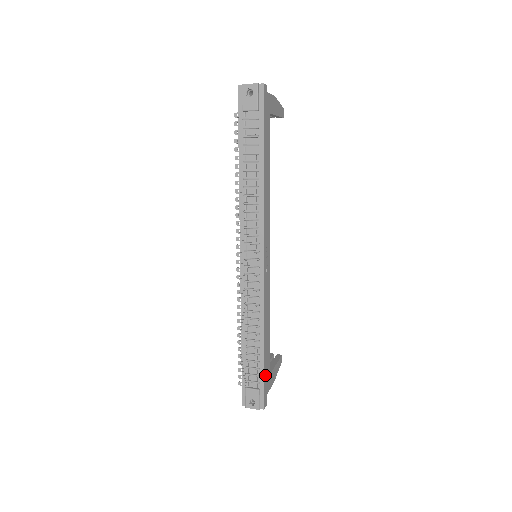
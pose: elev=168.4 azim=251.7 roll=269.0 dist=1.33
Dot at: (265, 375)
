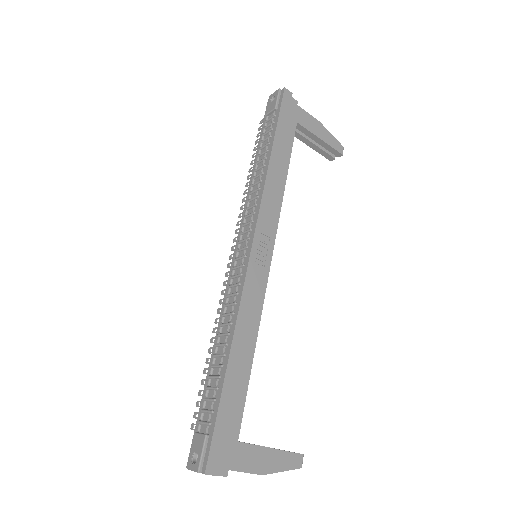
Dot at: (223, 415)
